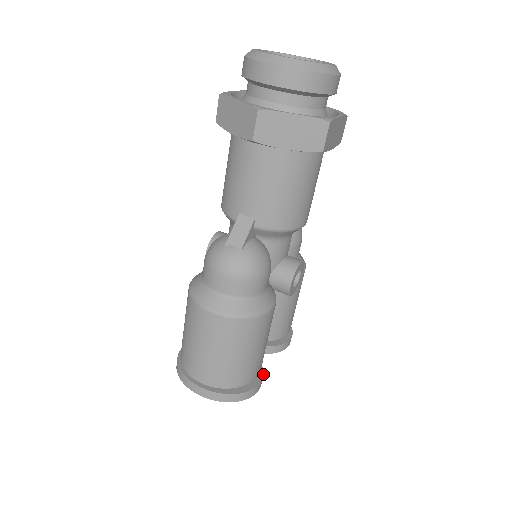
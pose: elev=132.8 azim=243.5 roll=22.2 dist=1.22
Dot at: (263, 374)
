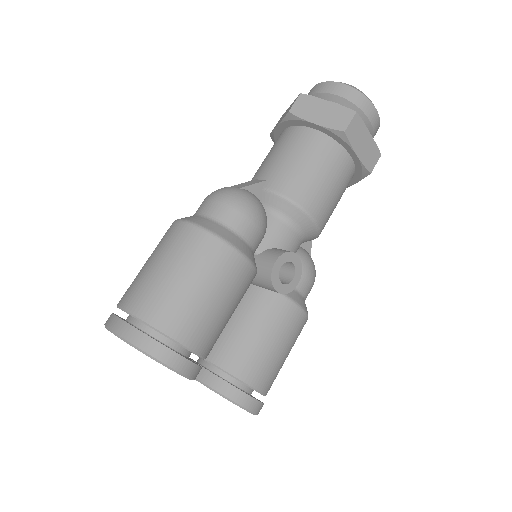
Dot at: occluded
